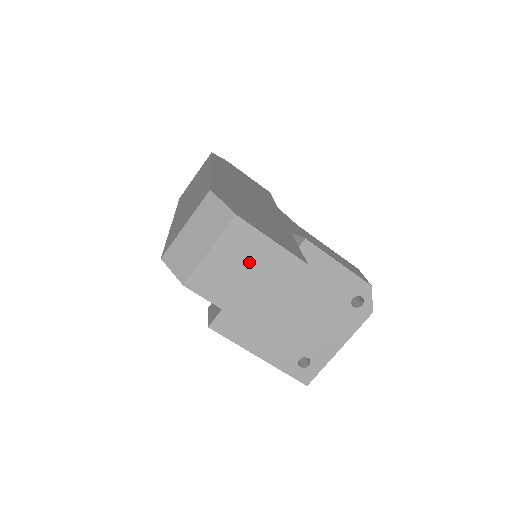
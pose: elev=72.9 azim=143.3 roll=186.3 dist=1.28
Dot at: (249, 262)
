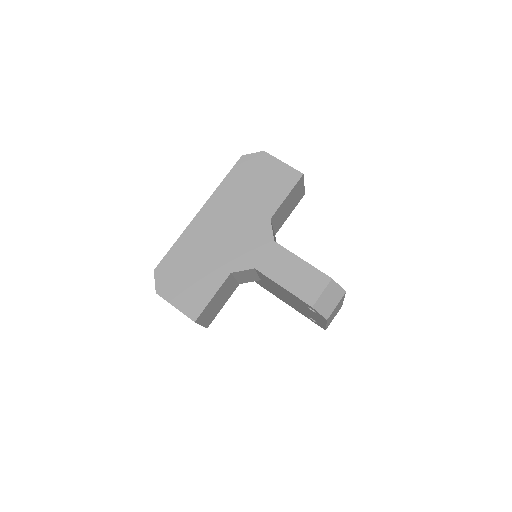
Dot at: occluded
